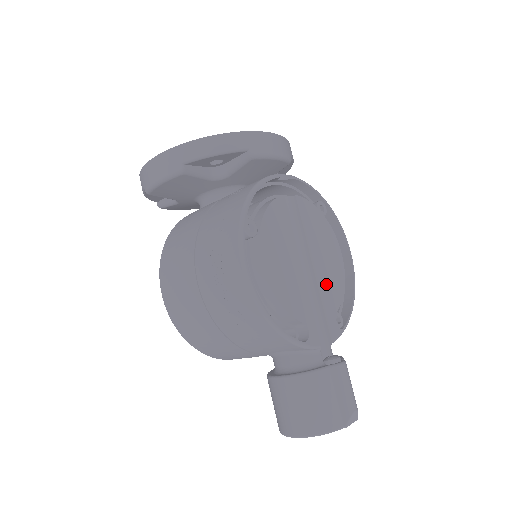
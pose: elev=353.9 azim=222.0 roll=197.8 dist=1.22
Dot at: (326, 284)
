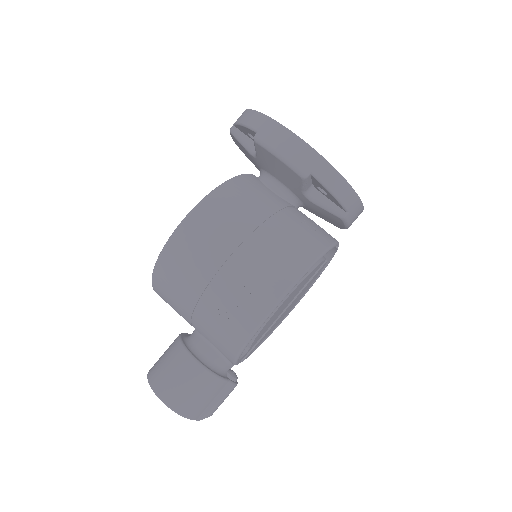
Dot at: (275, 324)
